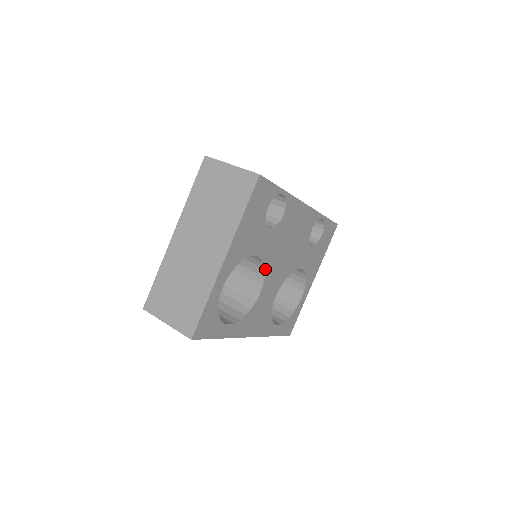
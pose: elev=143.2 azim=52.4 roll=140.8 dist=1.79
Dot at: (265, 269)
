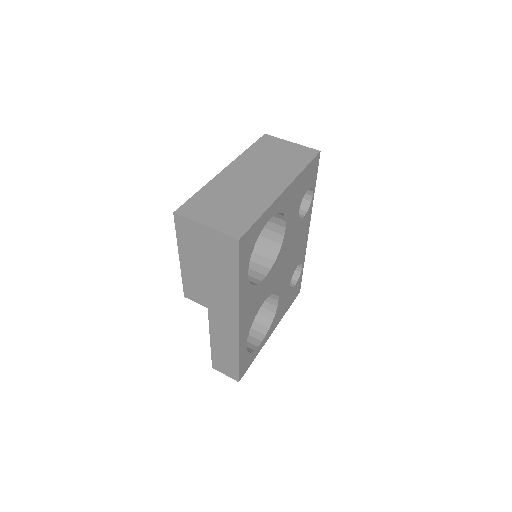
Dot at: (278, 253)
